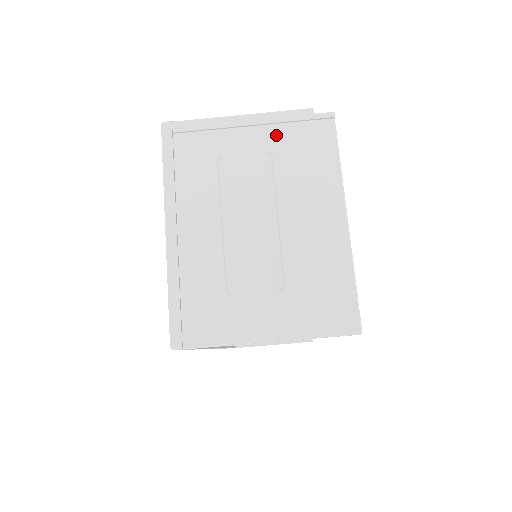
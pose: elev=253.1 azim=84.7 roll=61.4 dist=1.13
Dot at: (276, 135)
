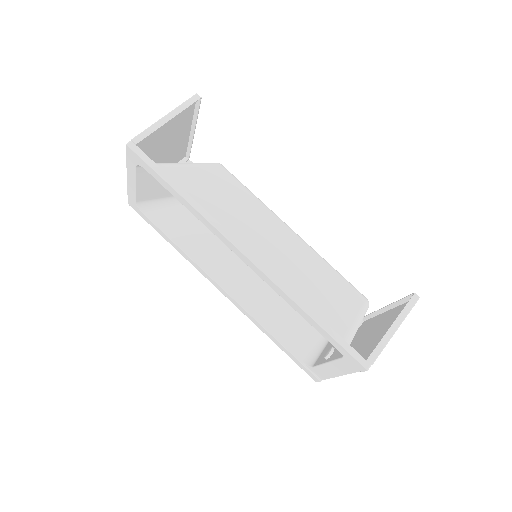
Dot at: occluded
